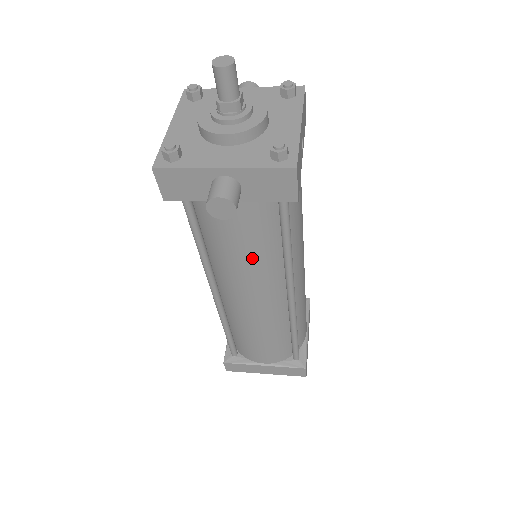
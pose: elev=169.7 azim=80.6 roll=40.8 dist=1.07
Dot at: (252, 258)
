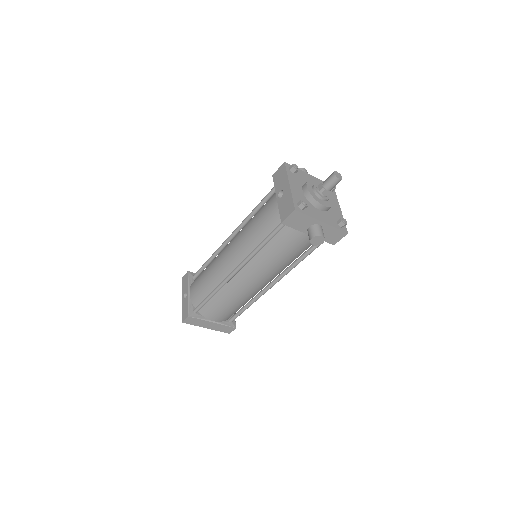
Dot at: (284, 261)
